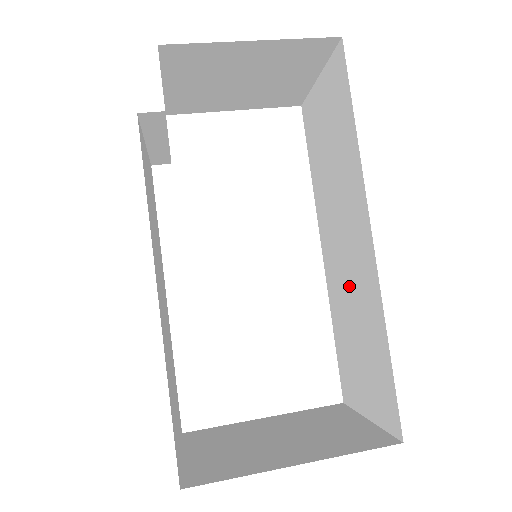
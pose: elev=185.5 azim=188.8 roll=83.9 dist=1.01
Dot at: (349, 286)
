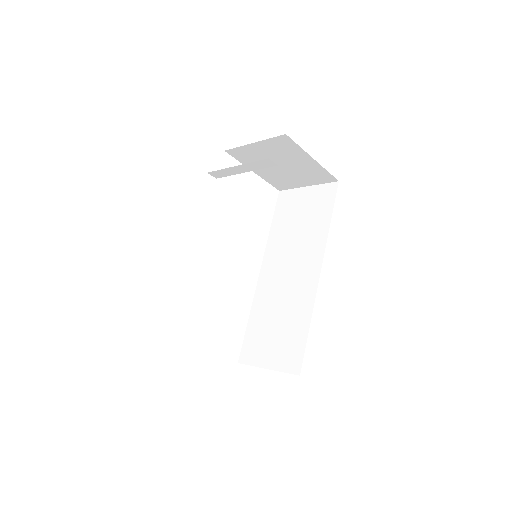
Dot at: (283, 295)
